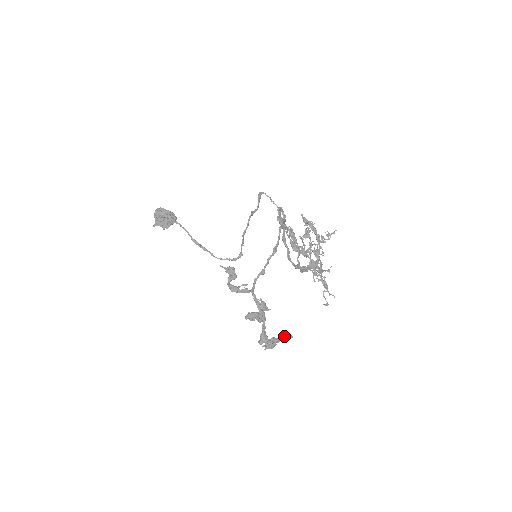
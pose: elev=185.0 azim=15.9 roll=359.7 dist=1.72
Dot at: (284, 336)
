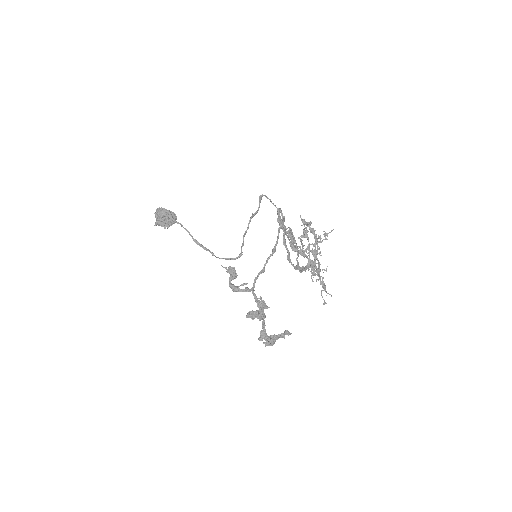
Dot at: (283, 333)
